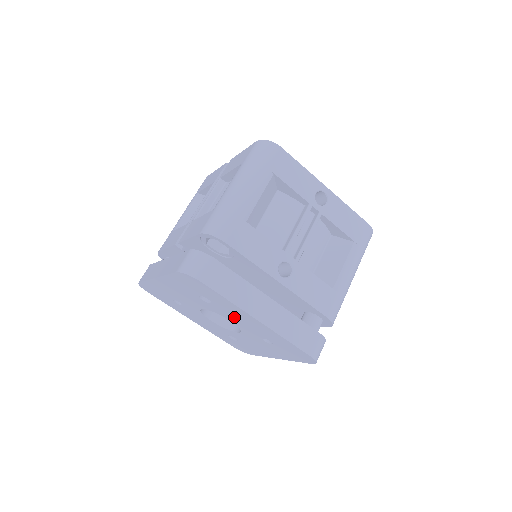
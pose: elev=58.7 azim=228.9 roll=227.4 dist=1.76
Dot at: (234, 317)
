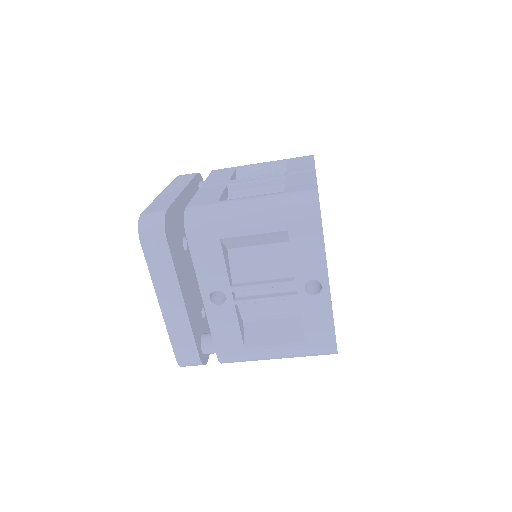
Dot at: occluded
